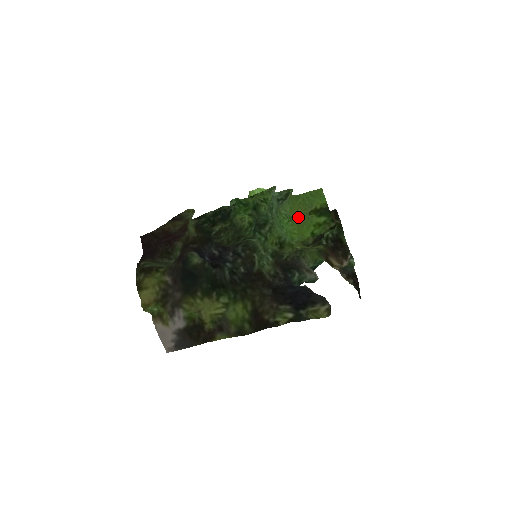
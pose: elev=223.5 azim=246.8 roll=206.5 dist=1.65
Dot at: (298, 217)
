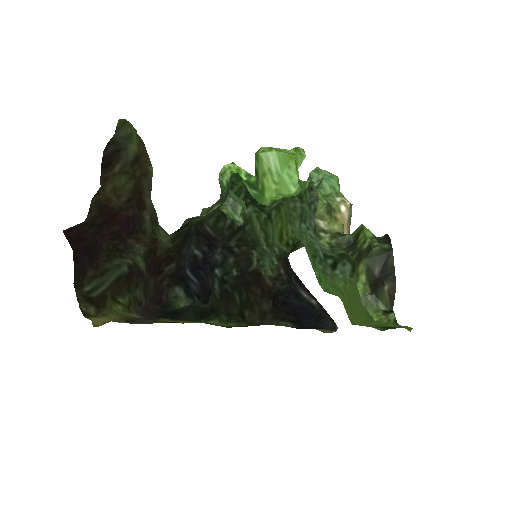
Dot at: occluded
